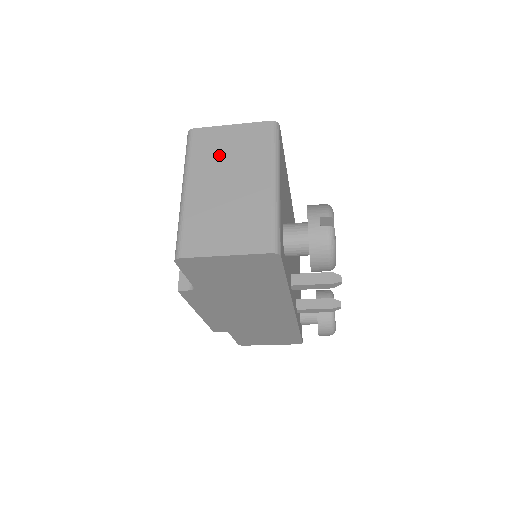
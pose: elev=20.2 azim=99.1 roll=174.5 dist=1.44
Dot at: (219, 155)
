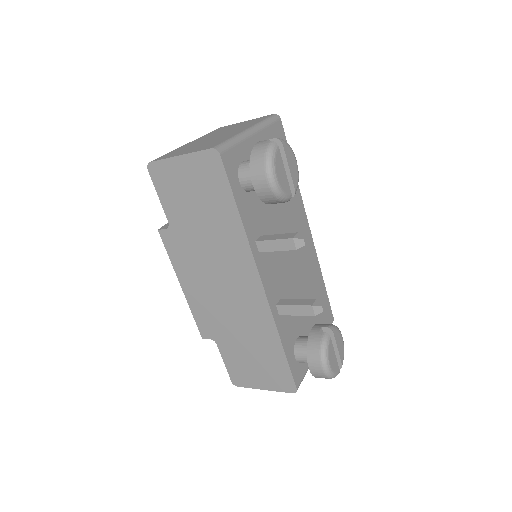
Dot at: (224, 130)
